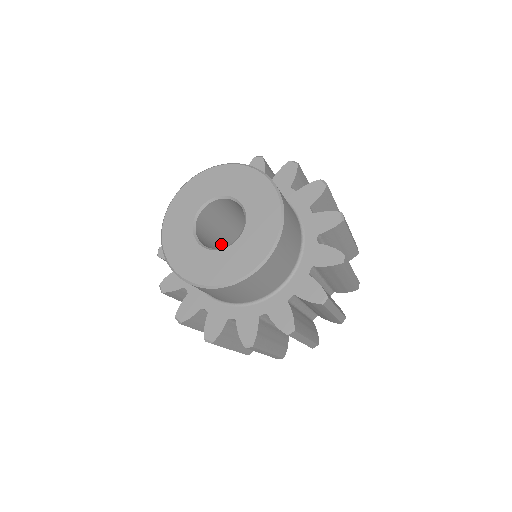
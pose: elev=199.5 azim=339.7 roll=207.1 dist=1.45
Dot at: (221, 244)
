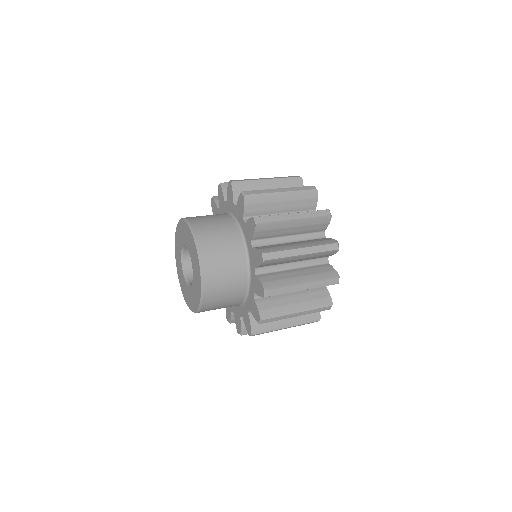
Dot at: occluded
